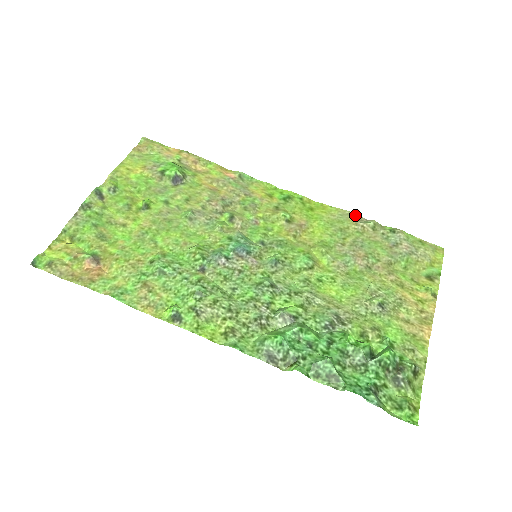
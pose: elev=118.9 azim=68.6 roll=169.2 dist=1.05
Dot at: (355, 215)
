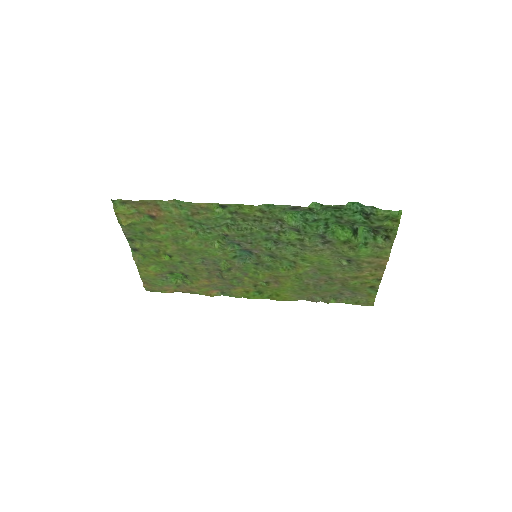
Dot at: (308, 300)
